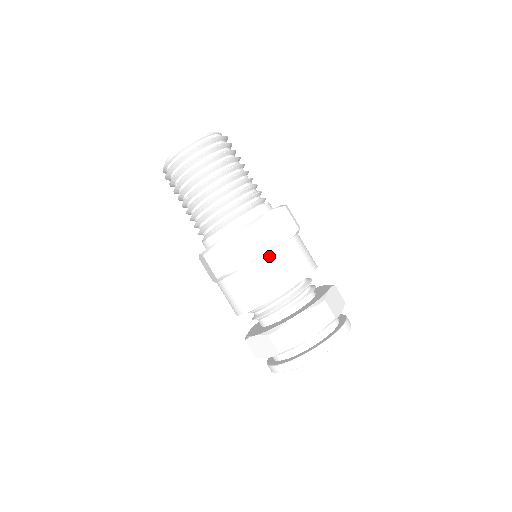
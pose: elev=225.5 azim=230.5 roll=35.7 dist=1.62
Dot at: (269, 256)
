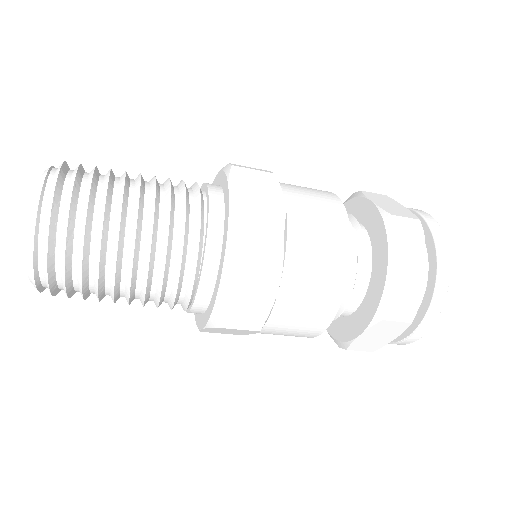
Dot at: (291, 239)
